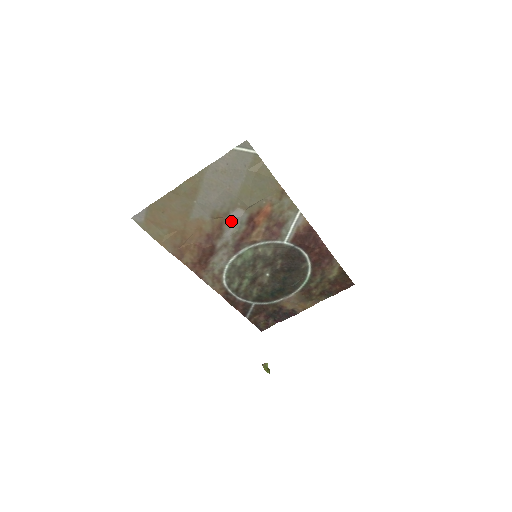
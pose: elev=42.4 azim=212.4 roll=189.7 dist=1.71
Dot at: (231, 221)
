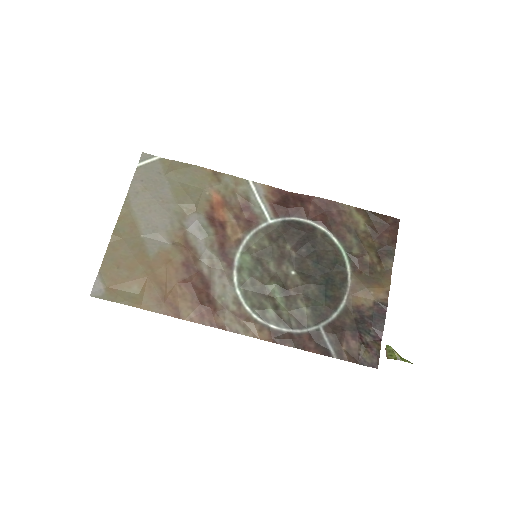
Dot at: (193, 233)
